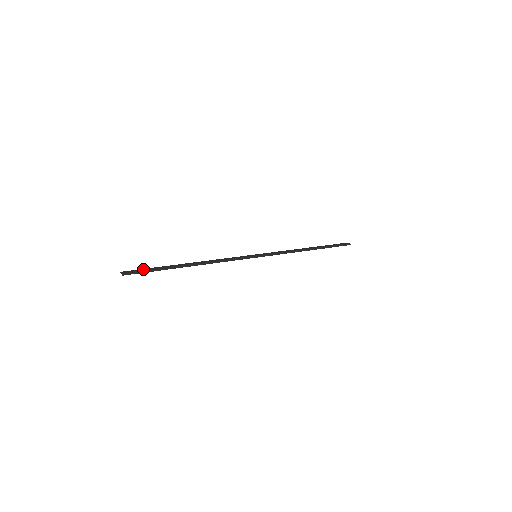
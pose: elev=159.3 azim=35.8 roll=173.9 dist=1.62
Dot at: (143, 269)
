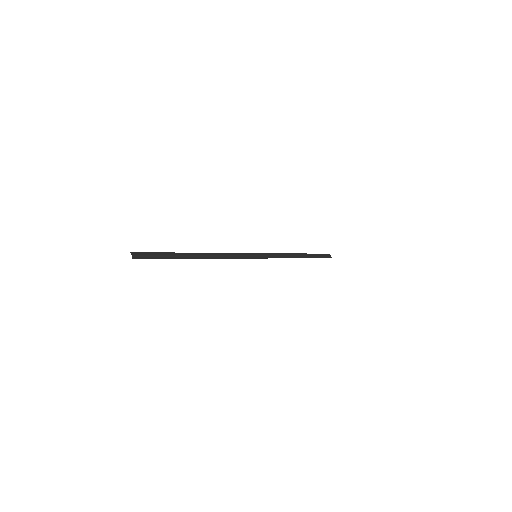
Dot at: (153, 253)
